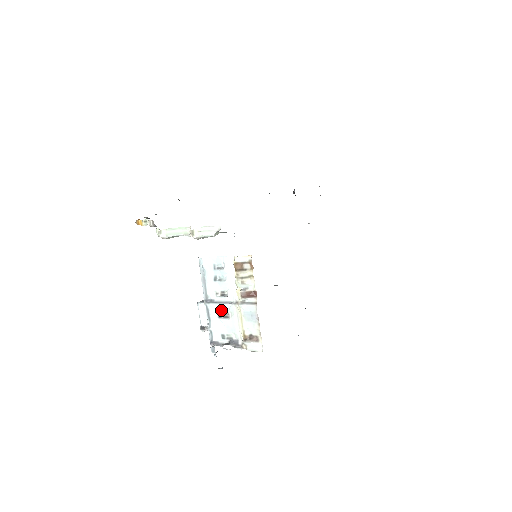
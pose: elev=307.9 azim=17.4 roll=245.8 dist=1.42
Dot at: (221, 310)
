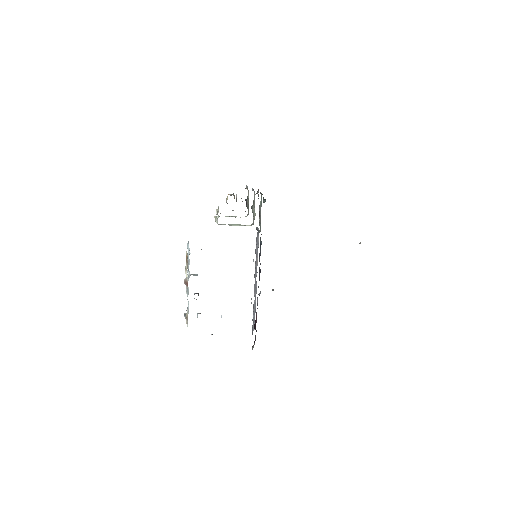
Dot at: (188, 287)
